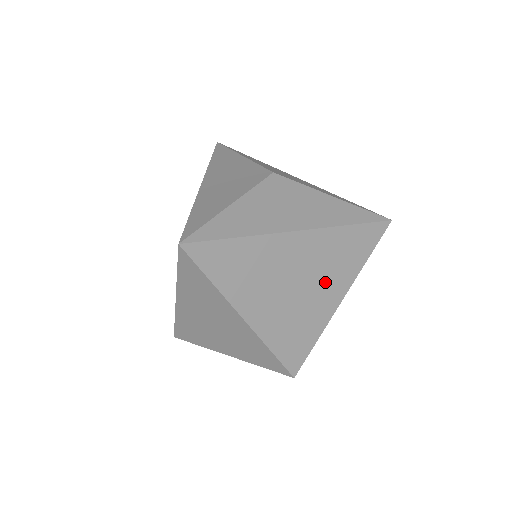
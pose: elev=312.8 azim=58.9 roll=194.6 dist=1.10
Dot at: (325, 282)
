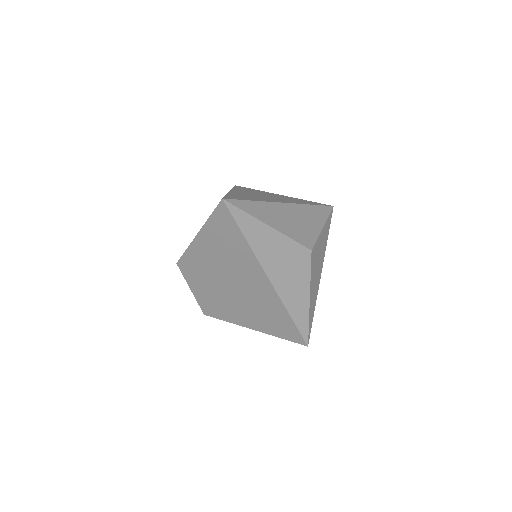
Dot at: occluded
